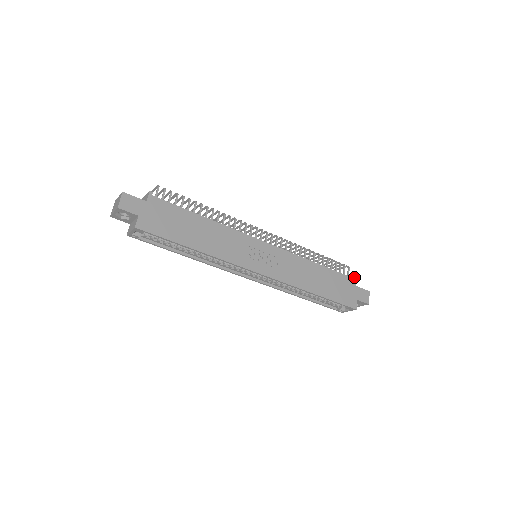
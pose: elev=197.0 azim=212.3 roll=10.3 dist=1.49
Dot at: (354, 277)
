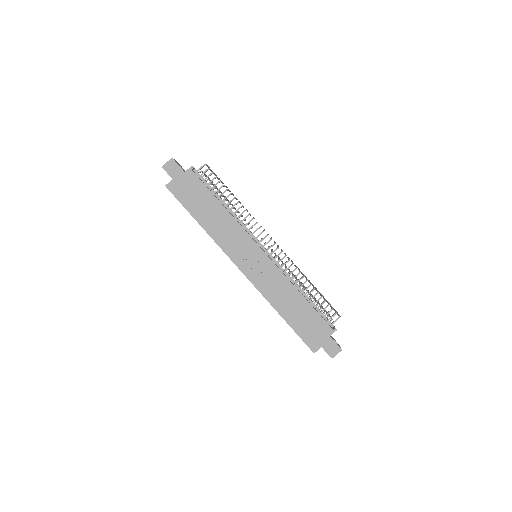
Dot at: (334, 328)
